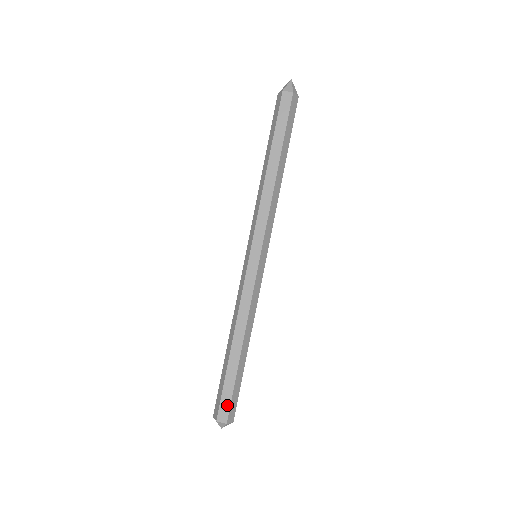
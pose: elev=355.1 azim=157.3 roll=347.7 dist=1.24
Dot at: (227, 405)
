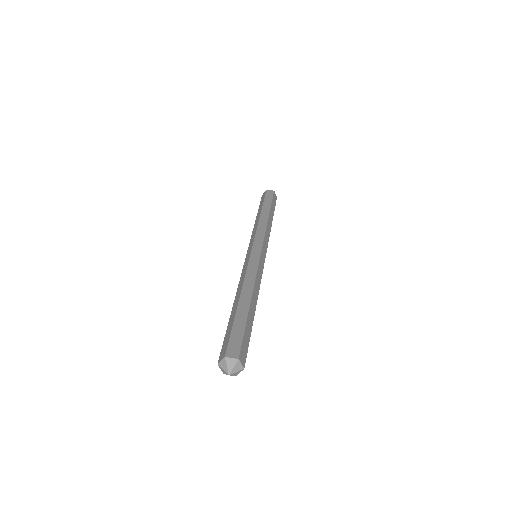
Dot at: (238, 342)
